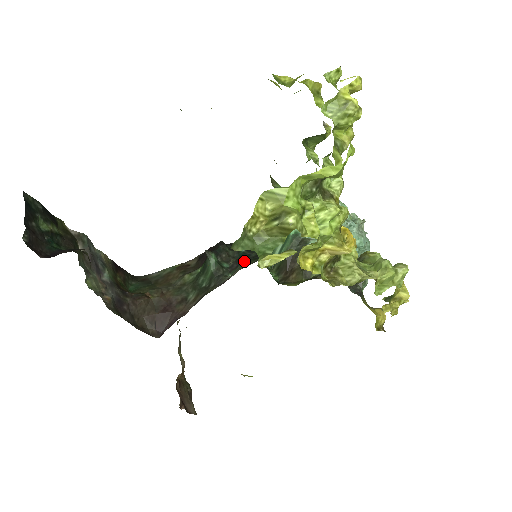
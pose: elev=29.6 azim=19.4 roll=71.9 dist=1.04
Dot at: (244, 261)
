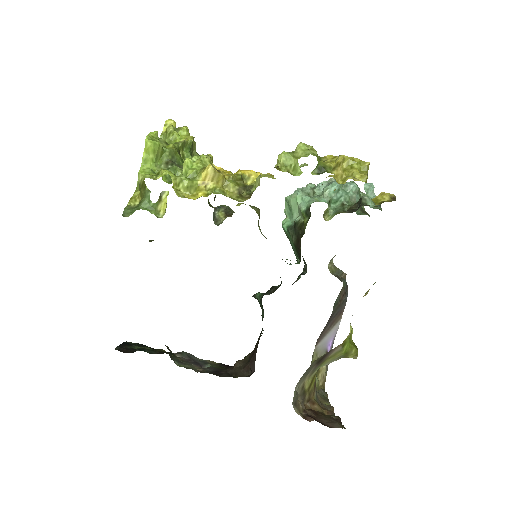
Dot at: occluded
